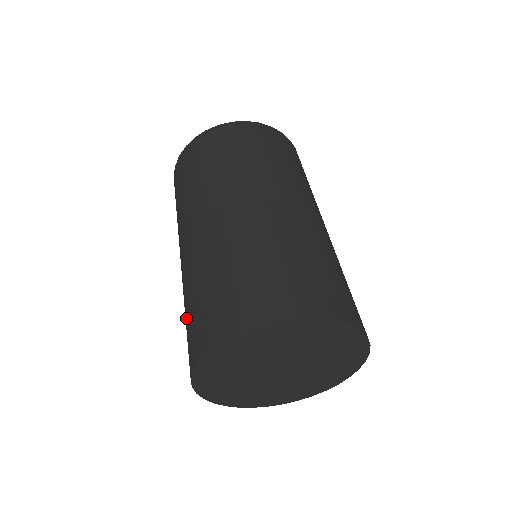
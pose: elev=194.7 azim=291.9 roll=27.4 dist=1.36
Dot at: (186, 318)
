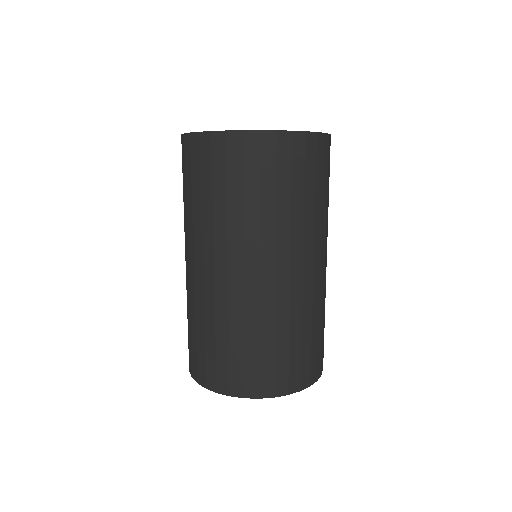
Dot at: occluded
